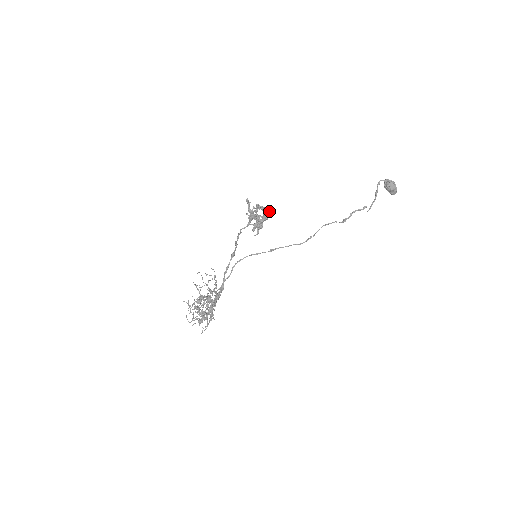
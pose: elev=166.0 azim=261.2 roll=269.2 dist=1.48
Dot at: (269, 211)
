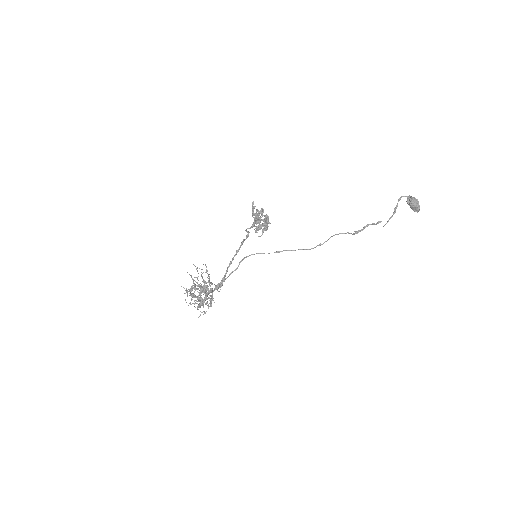
Dot at: (268, 217)
